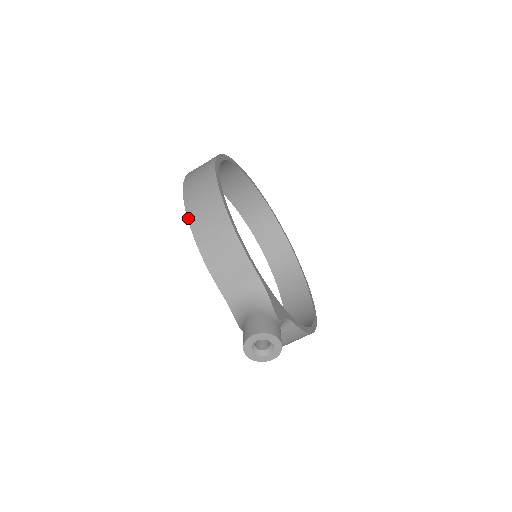
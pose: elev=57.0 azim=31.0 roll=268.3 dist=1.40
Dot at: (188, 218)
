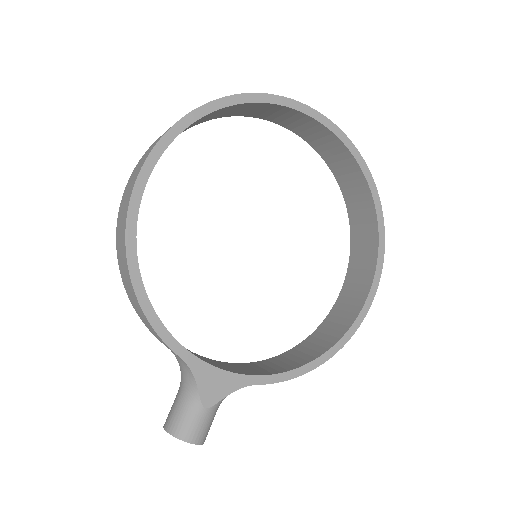
Dot at: occluded
